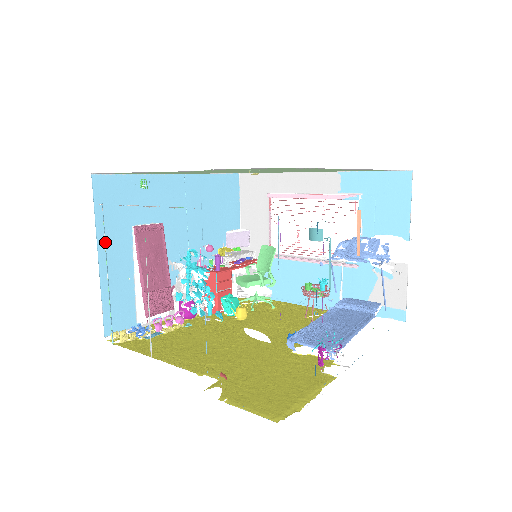
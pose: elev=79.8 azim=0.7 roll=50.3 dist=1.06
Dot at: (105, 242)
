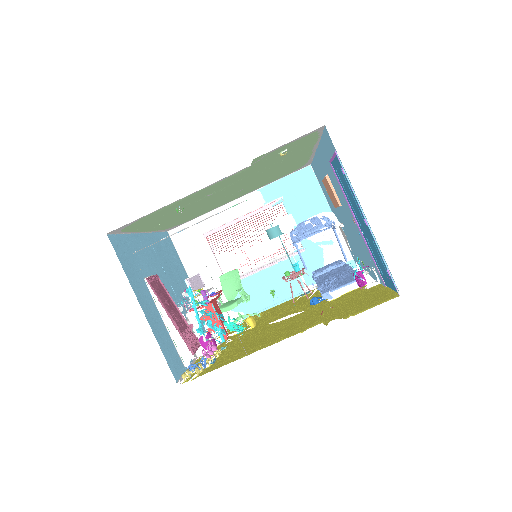
Dot at: occluded
